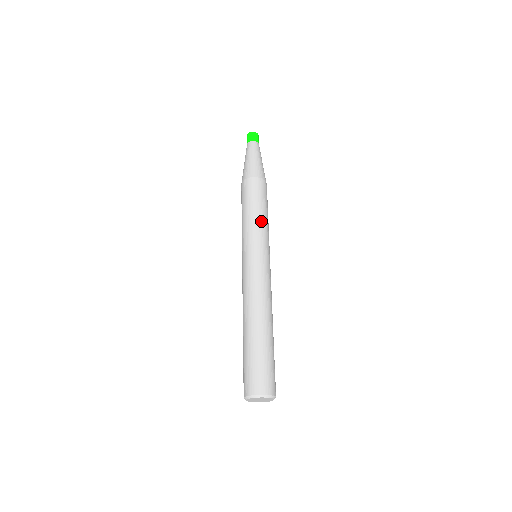
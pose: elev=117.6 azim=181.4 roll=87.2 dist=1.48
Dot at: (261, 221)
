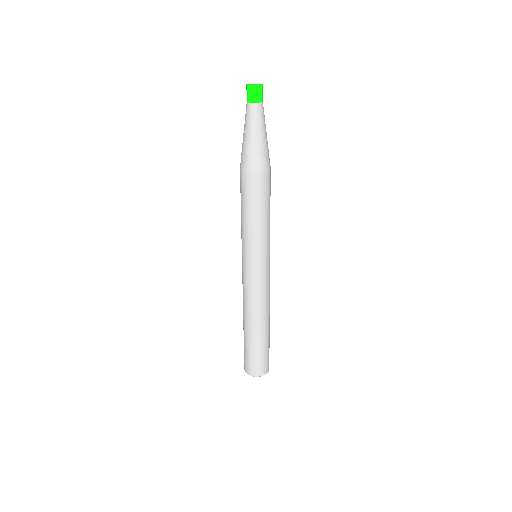
Dot at: (255, 229)
